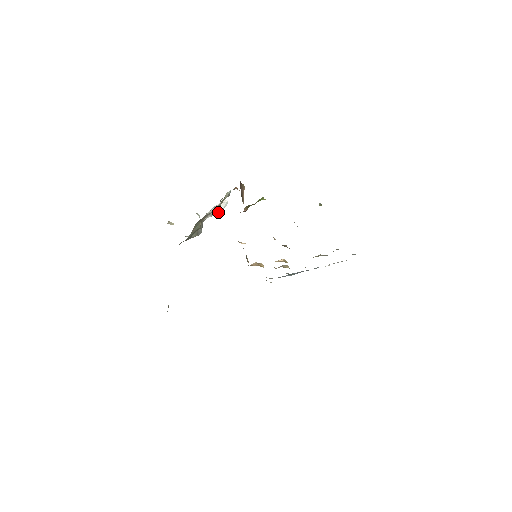
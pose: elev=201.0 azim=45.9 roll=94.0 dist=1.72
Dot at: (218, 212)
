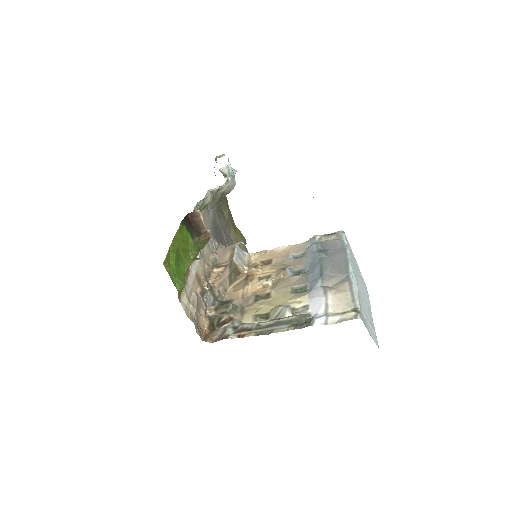
Dot at: occluded
